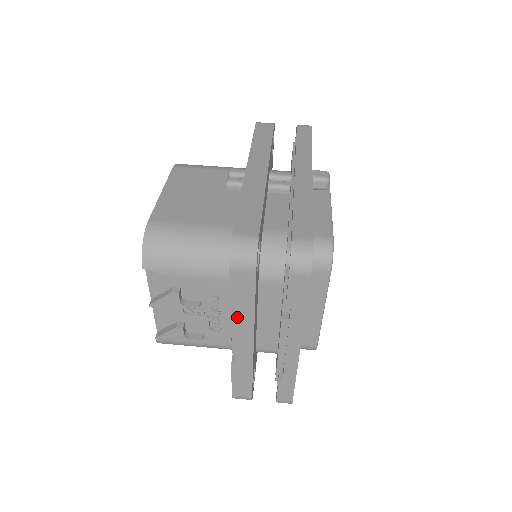
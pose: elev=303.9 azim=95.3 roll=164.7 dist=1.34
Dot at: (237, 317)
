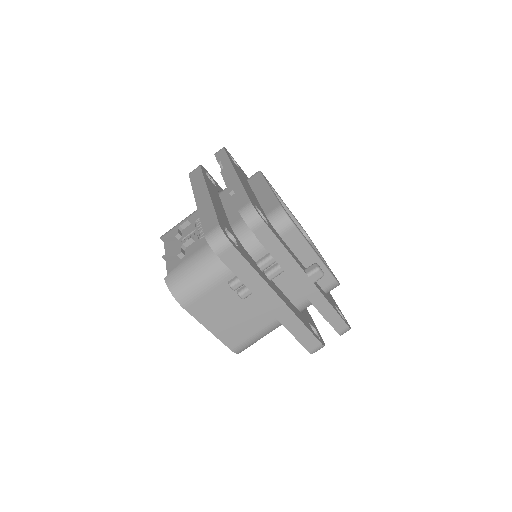
Dot at: occluded
